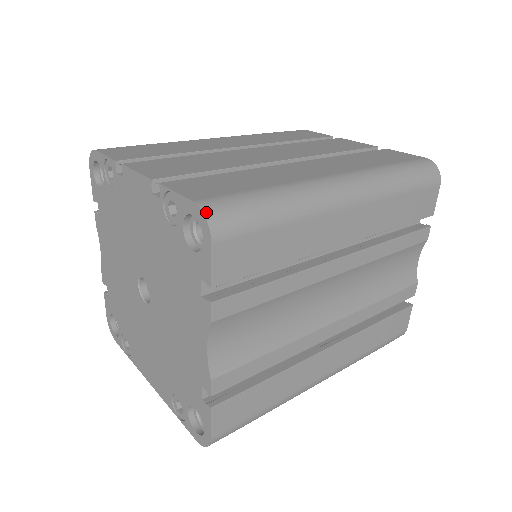
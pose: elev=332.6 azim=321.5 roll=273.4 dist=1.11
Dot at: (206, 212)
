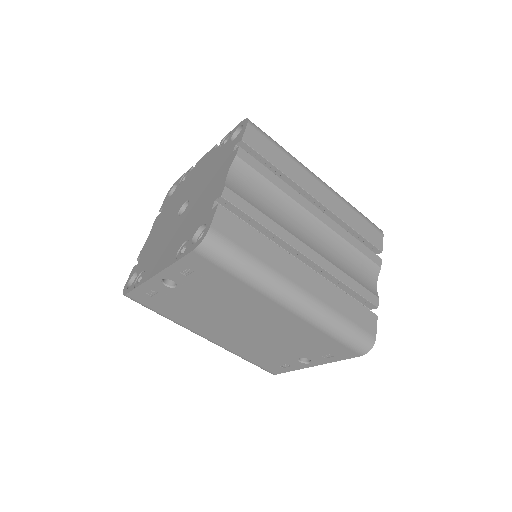
Dot at: occluded
